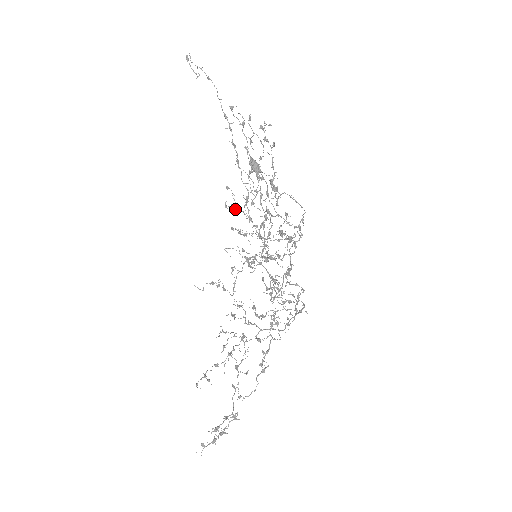
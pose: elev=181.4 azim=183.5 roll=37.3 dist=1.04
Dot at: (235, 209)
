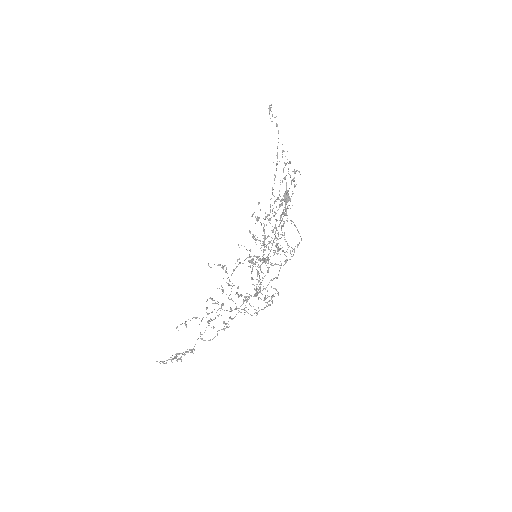
Dot at: (257, 220)
